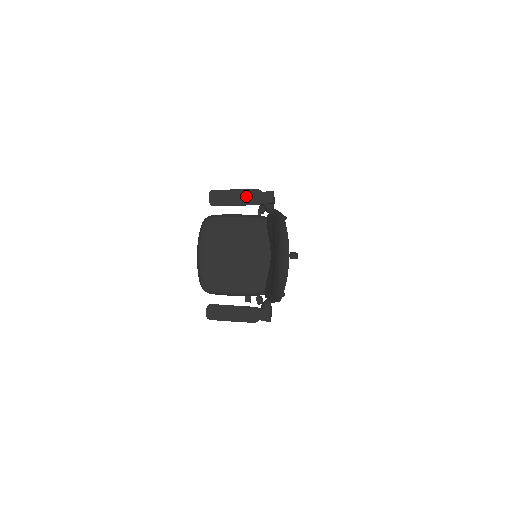
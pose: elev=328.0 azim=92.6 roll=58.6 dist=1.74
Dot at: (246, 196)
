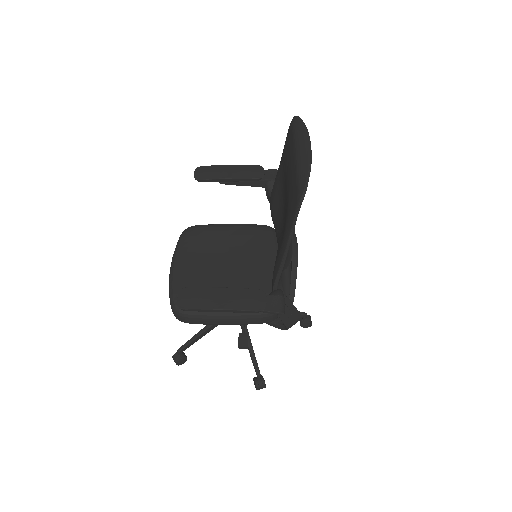
Dot at: (243, 170)
